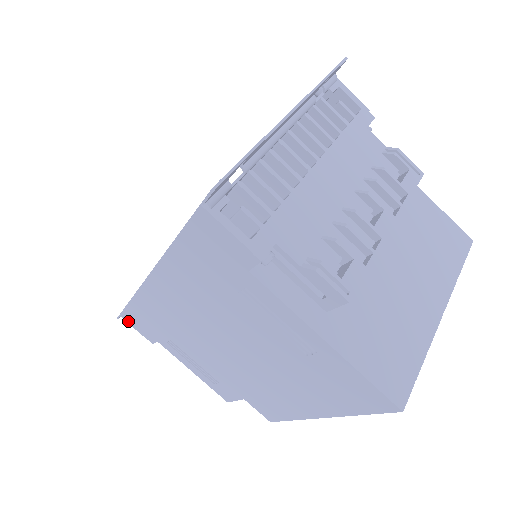
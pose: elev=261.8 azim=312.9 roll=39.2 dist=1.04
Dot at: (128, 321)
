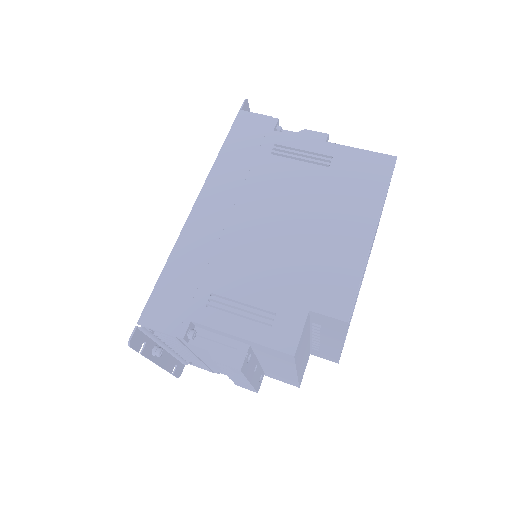
Dot at: (150, 322)
